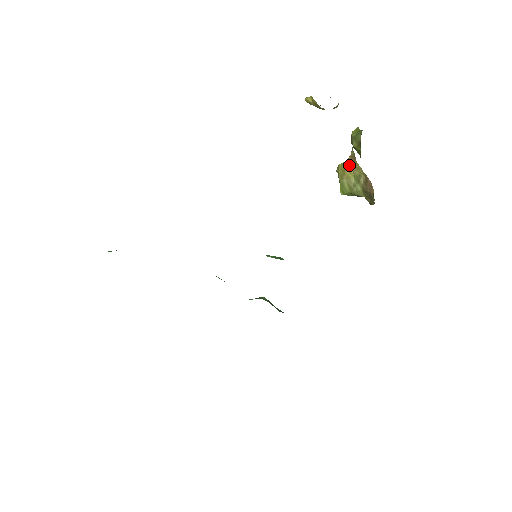
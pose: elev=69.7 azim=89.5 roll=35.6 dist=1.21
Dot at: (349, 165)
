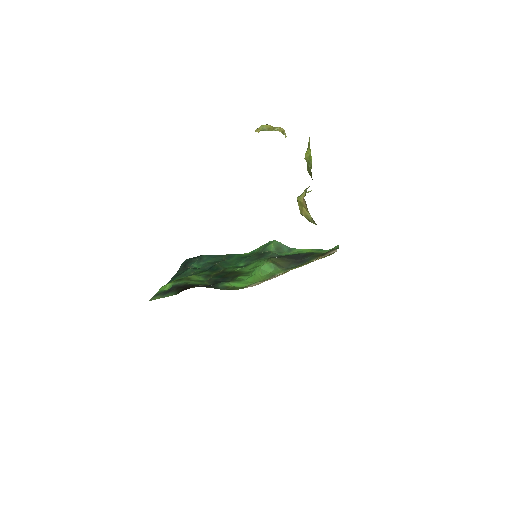
Dot at: (304, 207)
